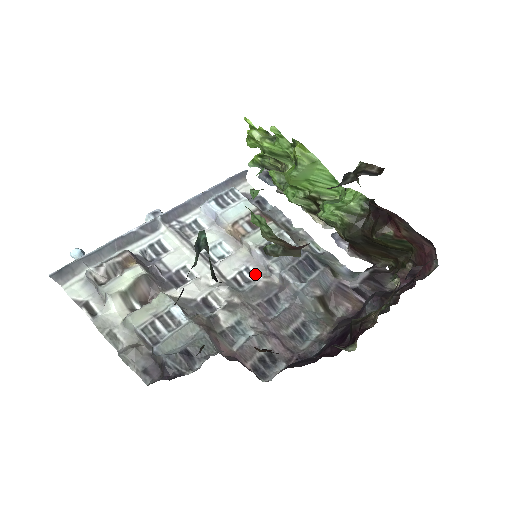
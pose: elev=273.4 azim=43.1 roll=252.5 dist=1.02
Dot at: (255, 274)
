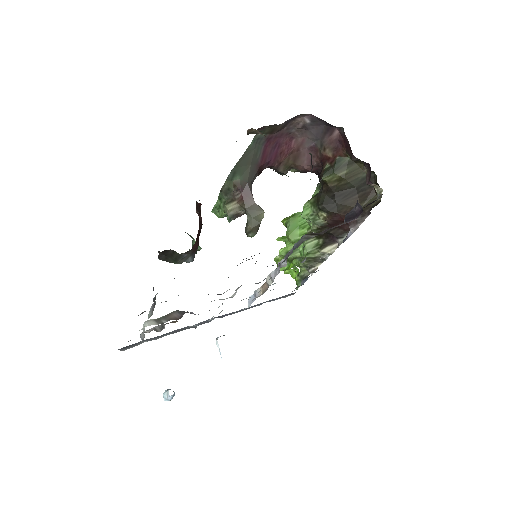
Dot at: occluded
